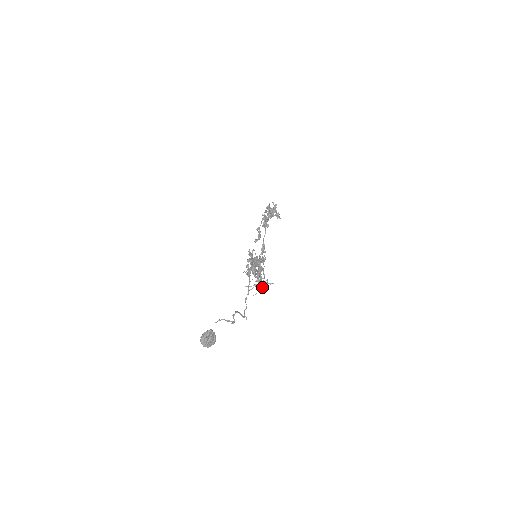
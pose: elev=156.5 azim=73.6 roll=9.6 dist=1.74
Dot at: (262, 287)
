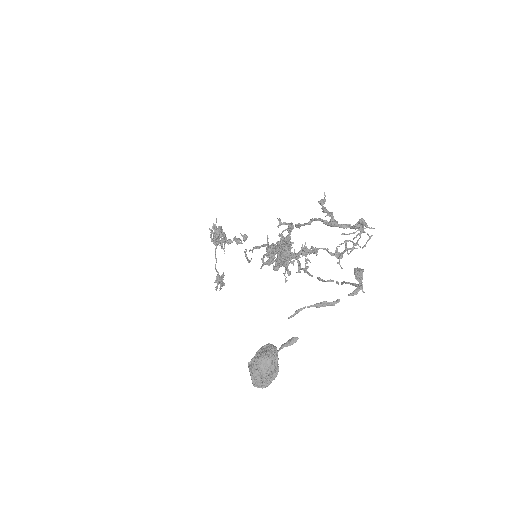
Dot at: (351, 248)
